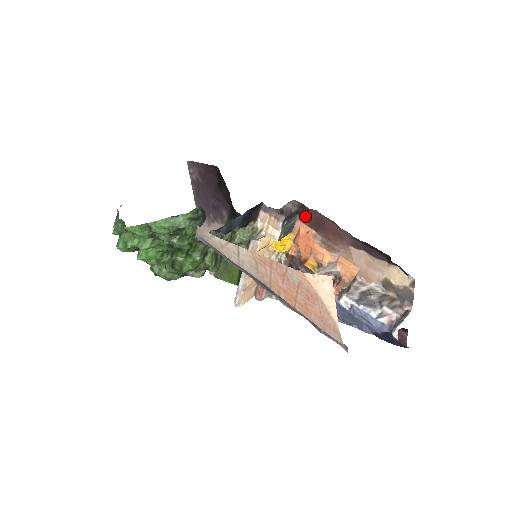
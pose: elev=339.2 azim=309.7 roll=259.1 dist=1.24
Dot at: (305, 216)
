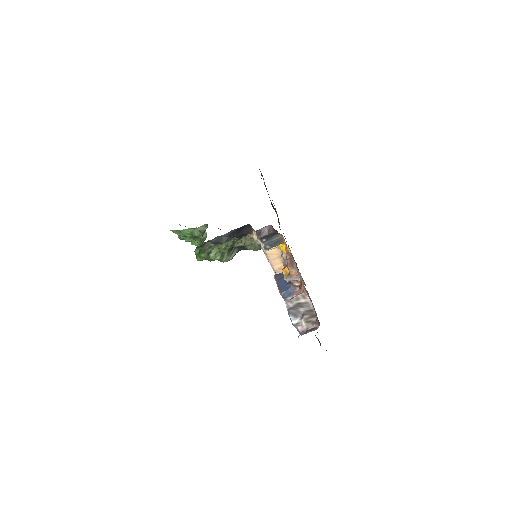
Dot at: occluded
